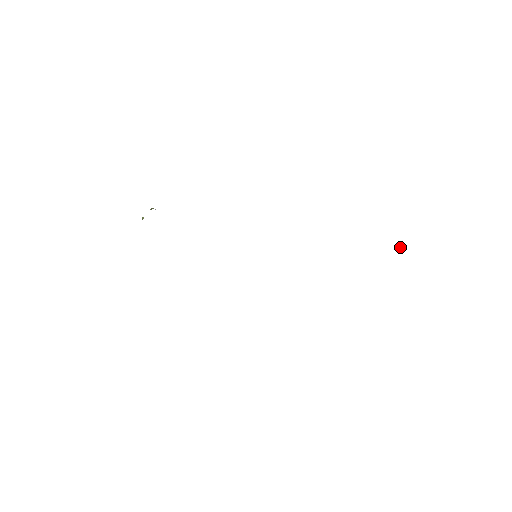
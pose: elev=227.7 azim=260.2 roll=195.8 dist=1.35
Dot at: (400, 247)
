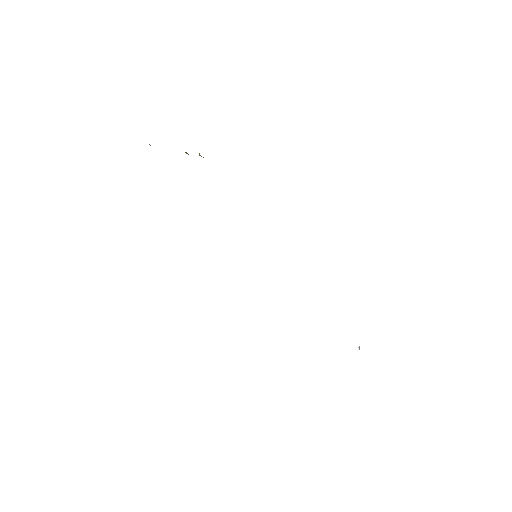
Dot at: (358, 347)
